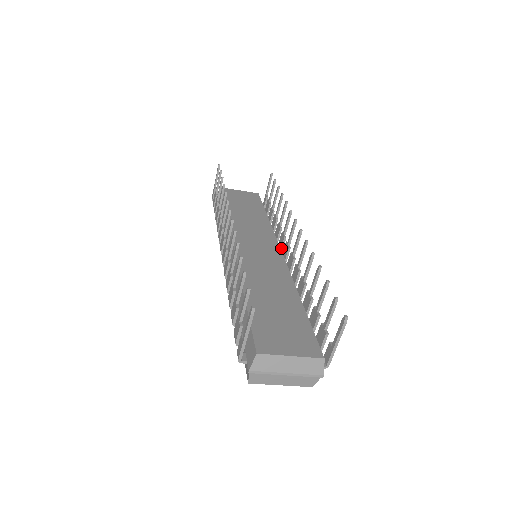
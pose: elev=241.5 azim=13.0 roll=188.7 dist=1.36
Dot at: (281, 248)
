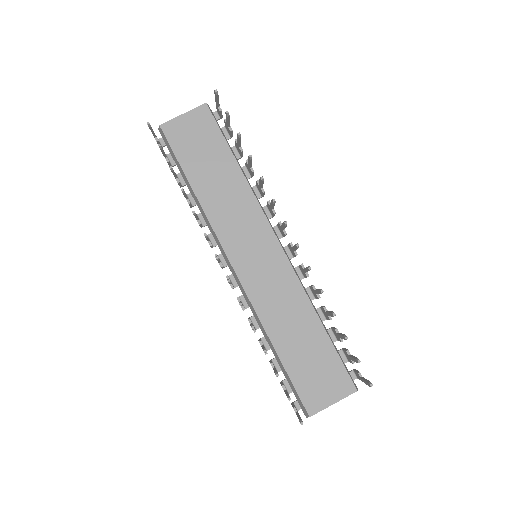
Dot at: (273, 216)
